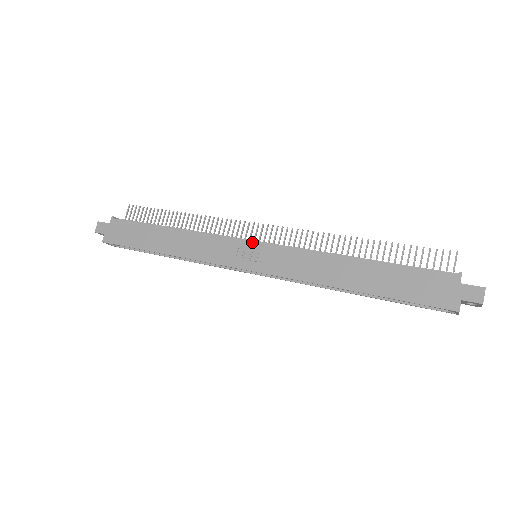
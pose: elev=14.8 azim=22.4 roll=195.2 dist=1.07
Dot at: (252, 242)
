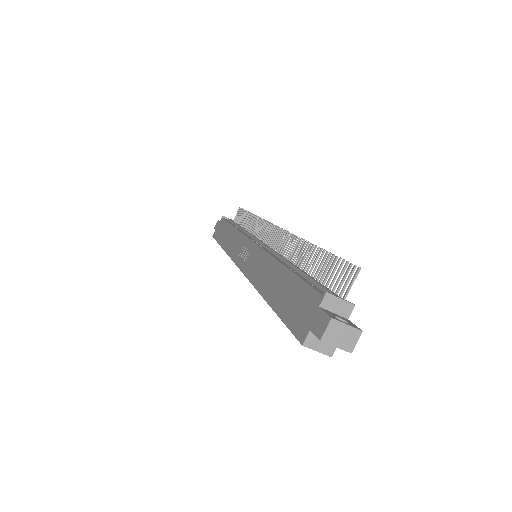
Dot at: (250, 240)
